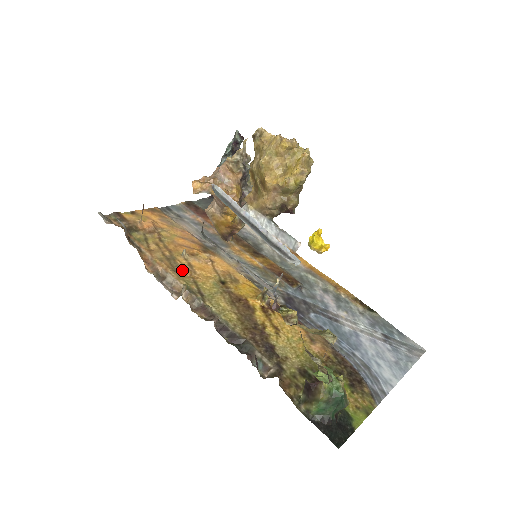
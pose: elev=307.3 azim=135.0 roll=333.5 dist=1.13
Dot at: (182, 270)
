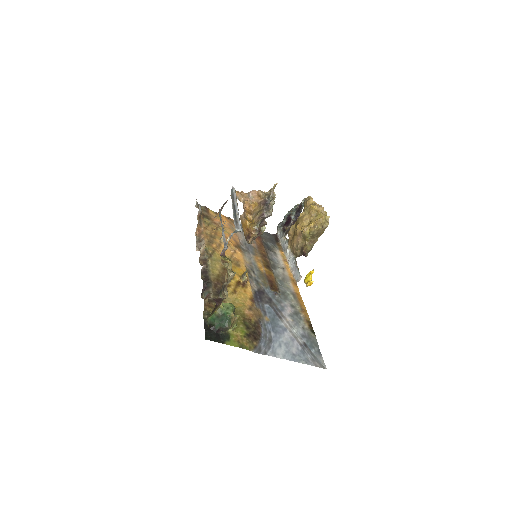
Dot at: (213, 243)
